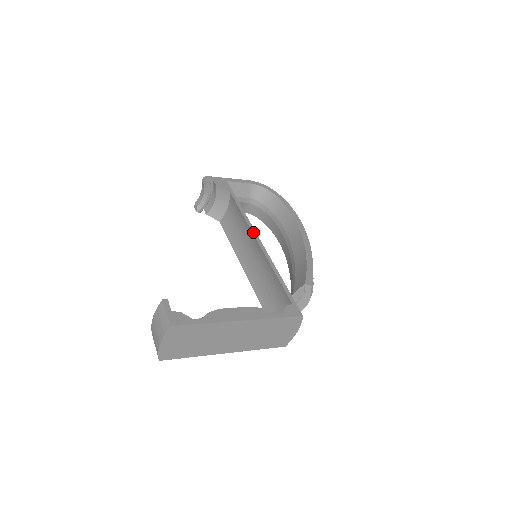
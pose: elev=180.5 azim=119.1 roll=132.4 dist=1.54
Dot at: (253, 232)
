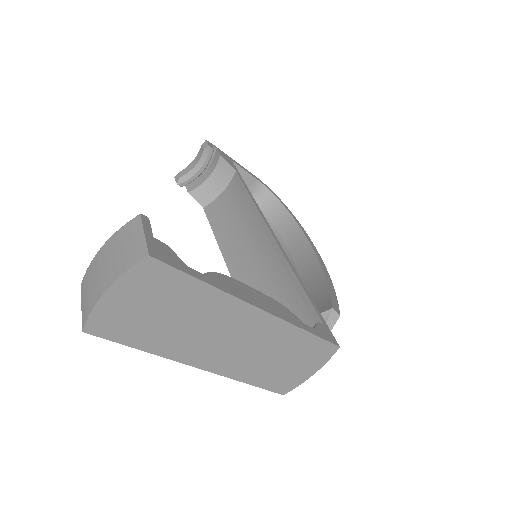
Dot at: (265, 220)
